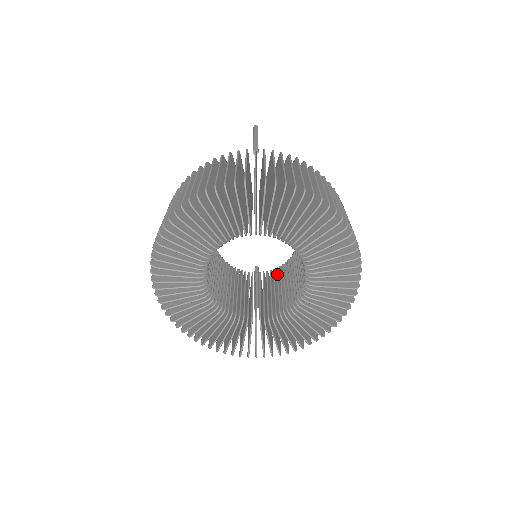
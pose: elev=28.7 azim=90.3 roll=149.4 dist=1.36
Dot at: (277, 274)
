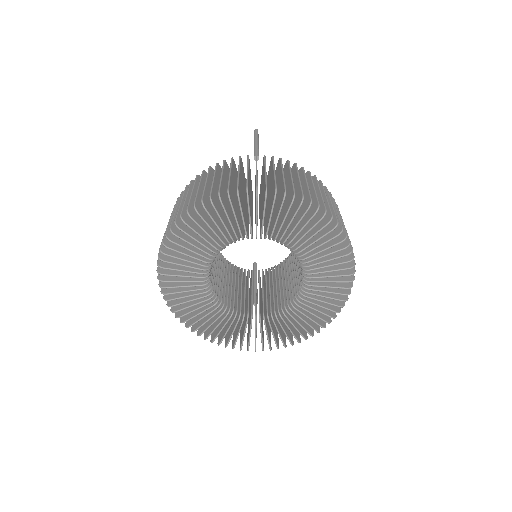
Dot at: (275, 272)
